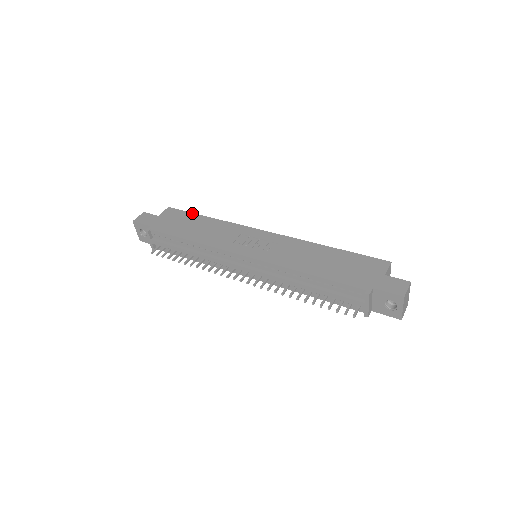
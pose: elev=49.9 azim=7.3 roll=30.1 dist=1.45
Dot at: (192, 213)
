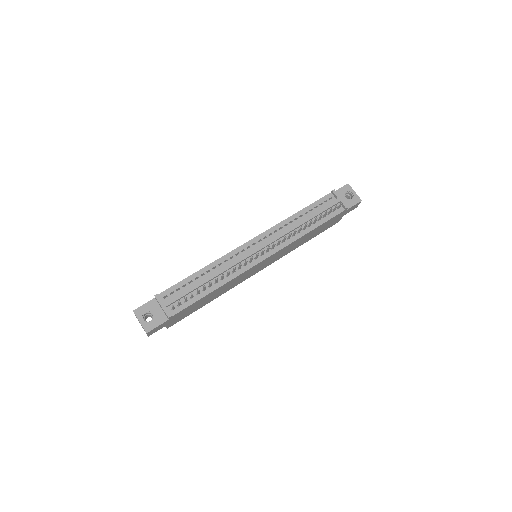
Dot at: occluded
